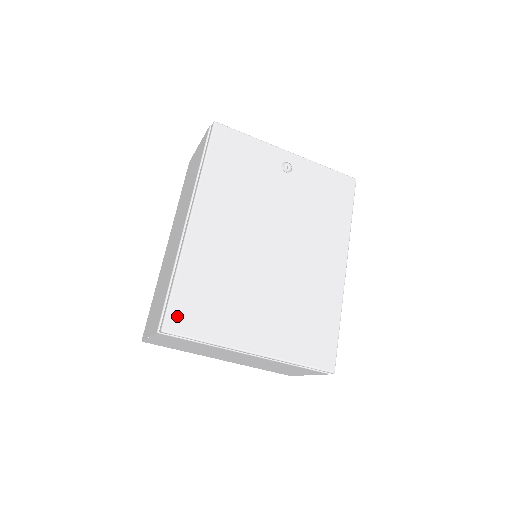
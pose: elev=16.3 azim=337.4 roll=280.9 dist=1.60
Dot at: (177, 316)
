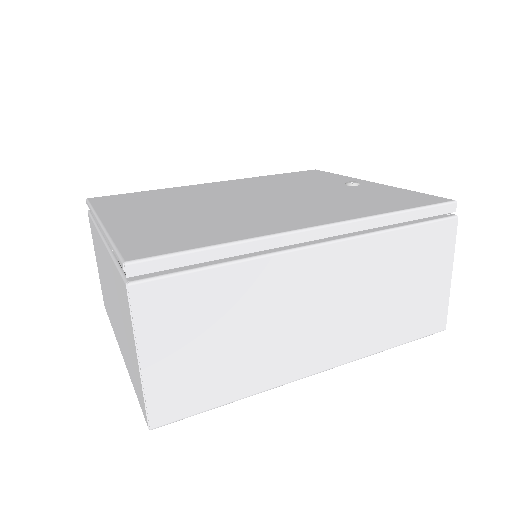
Dot at: (108, 198)
